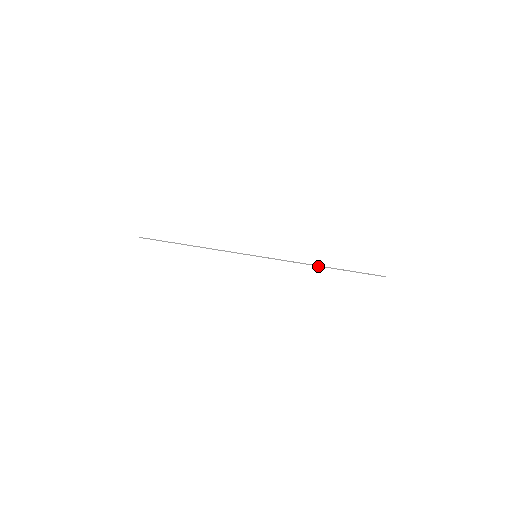
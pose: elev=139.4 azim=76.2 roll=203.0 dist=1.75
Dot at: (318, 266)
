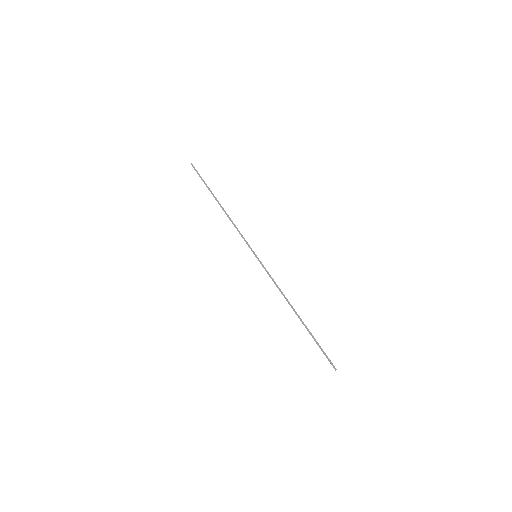
Dot at: (294, 309)
